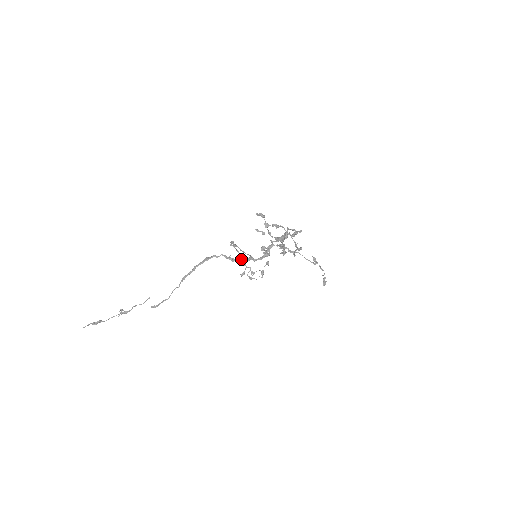
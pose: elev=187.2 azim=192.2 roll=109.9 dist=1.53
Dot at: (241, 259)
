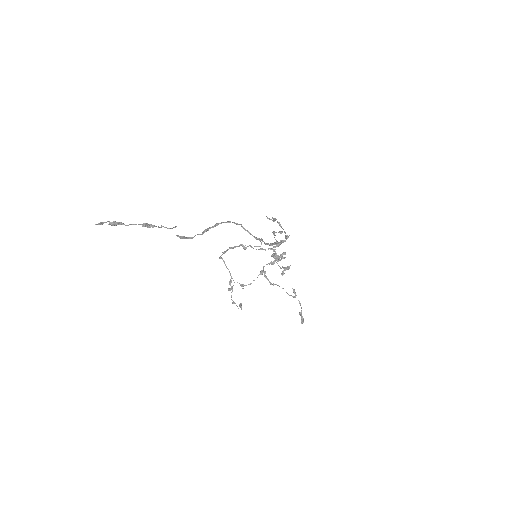
Dot at: (255, 237)
